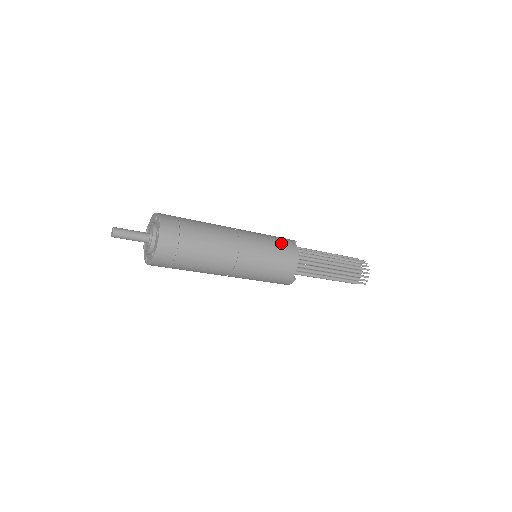
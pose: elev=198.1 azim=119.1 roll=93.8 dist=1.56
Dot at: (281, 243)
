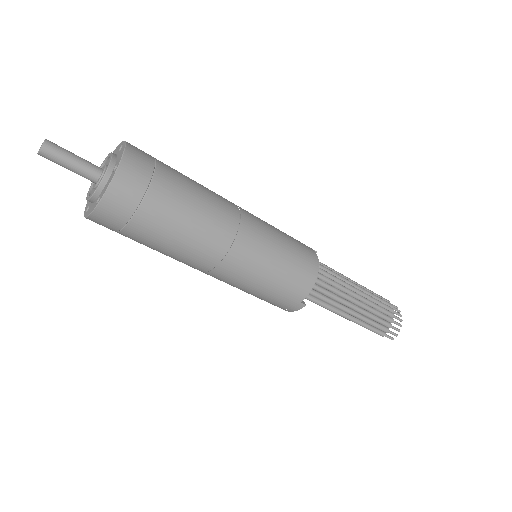
Dot at: (298, 246)
